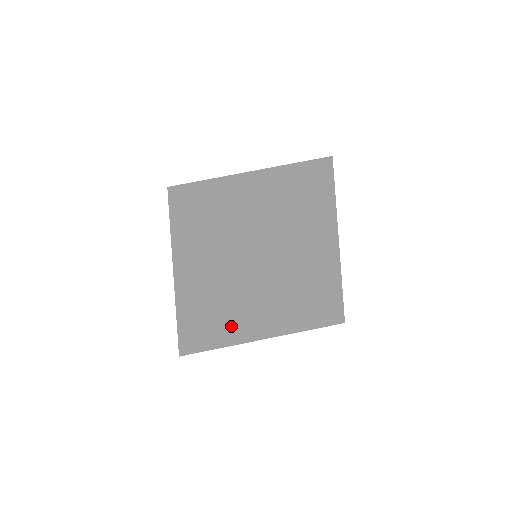
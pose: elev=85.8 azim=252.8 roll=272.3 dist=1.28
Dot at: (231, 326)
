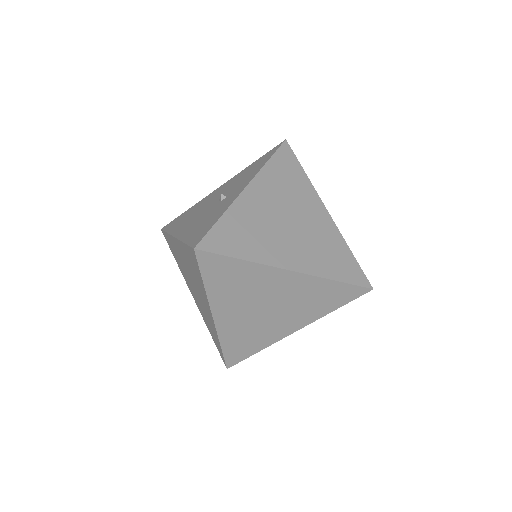
Dot at: (188, 281)
